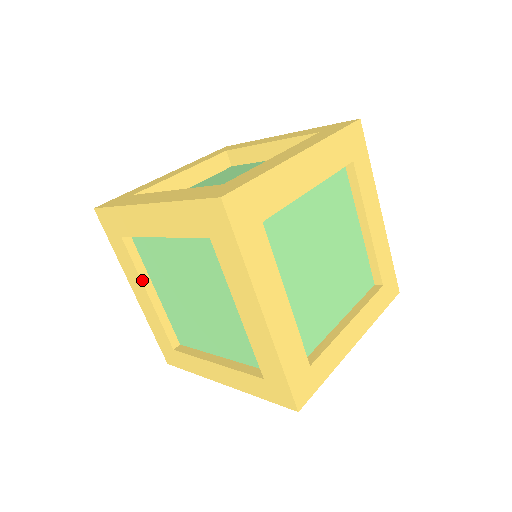
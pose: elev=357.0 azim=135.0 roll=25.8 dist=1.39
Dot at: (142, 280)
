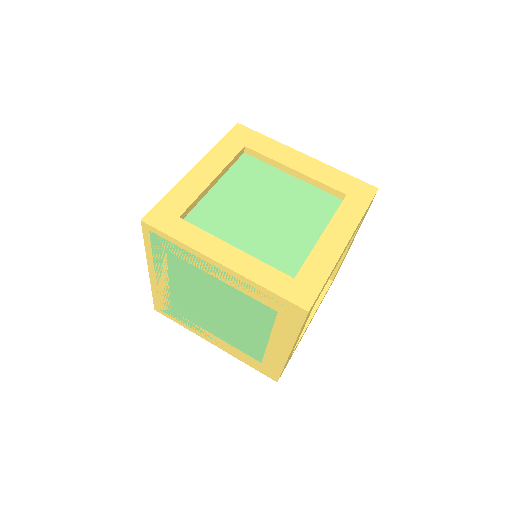
Dot at: occluded
